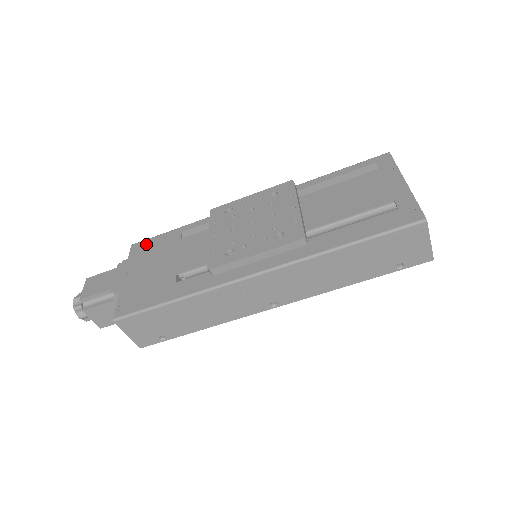
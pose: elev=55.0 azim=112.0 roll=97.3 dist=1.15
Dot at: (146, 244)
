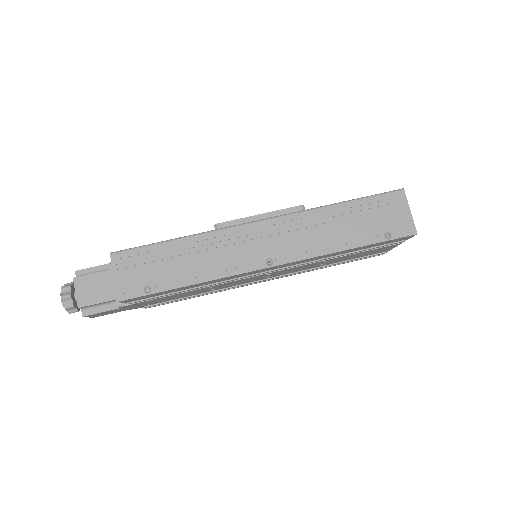
Dot at: occluded
